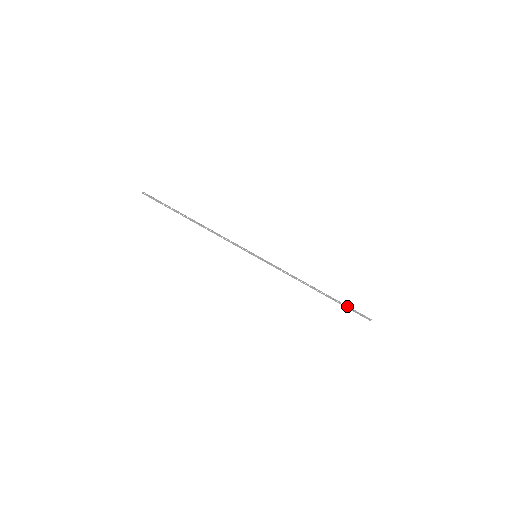
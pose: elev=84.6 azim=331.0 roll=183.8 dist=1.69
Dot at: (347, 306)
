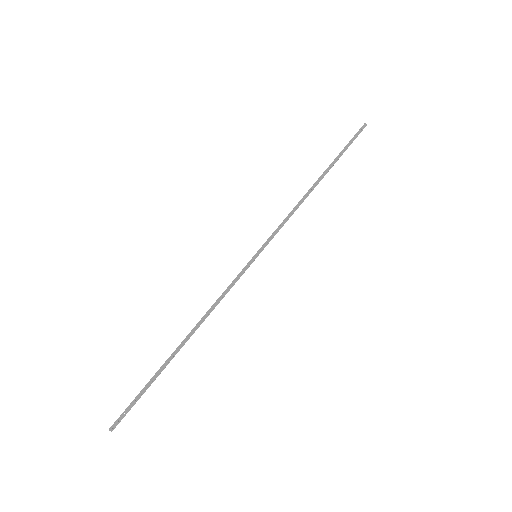
Dot at: (345, 149)
